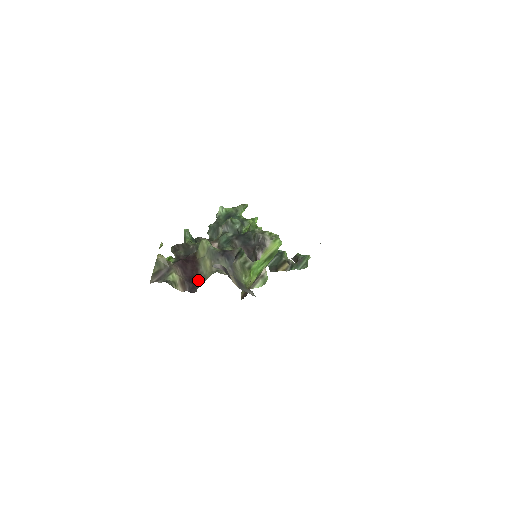
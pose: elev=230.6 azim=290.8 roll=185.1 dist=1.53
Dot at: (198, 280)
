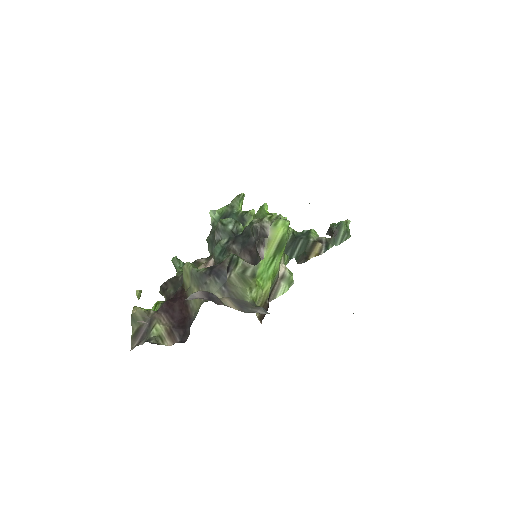
Dot at: (189, 321)
